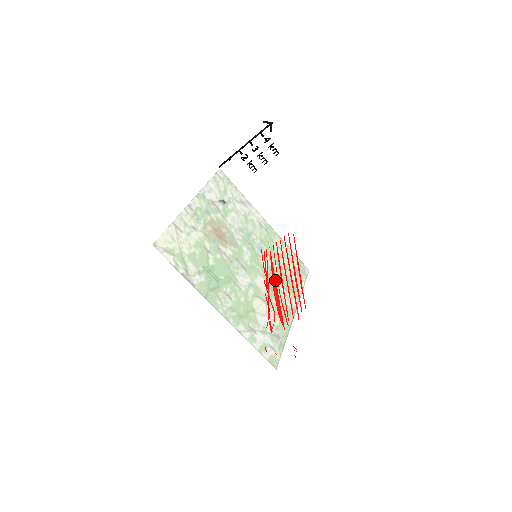
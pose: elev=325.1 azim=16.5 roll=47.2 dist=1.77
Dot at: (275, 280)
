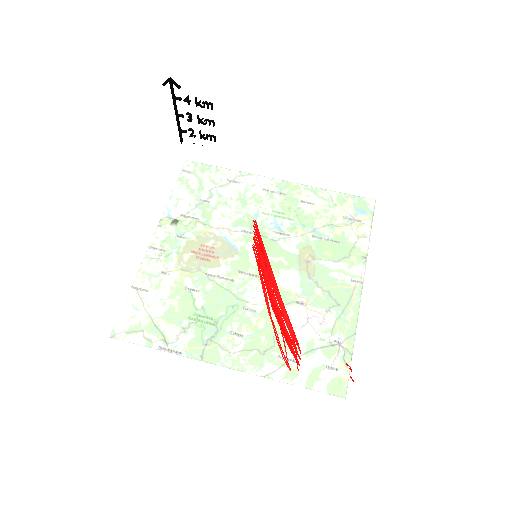
Dot at: occluded
